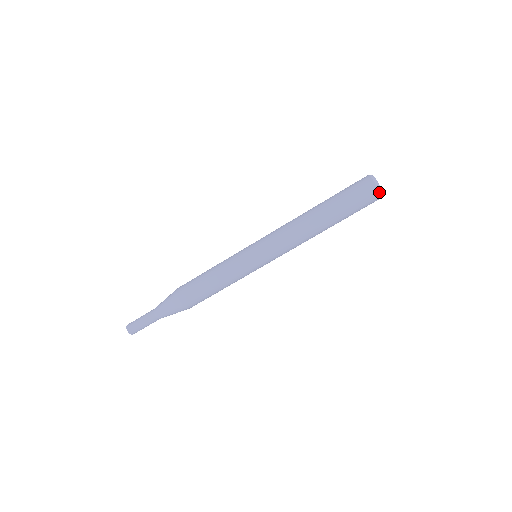
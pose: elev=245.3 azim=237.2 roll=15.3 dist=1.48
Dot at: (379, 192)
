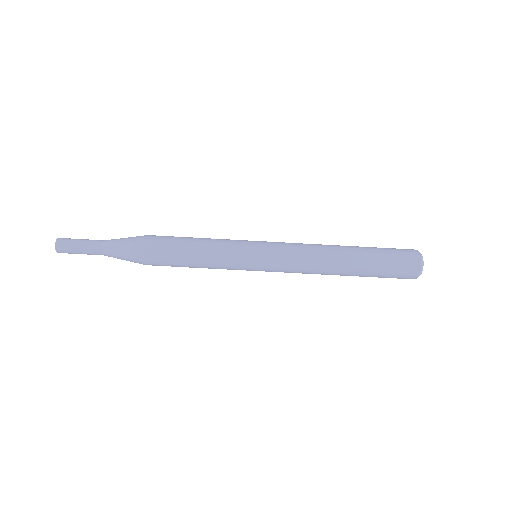
Dot at: (419, 274)
